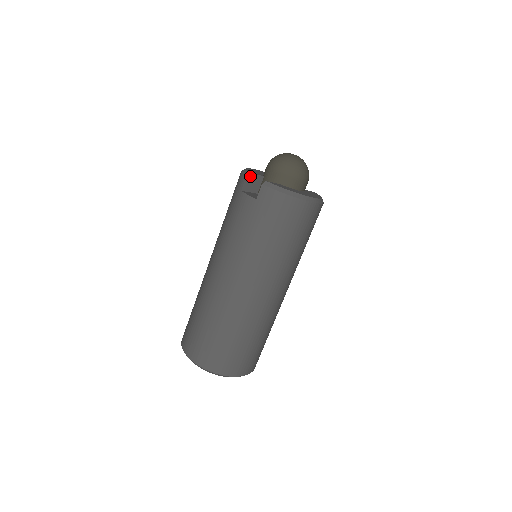
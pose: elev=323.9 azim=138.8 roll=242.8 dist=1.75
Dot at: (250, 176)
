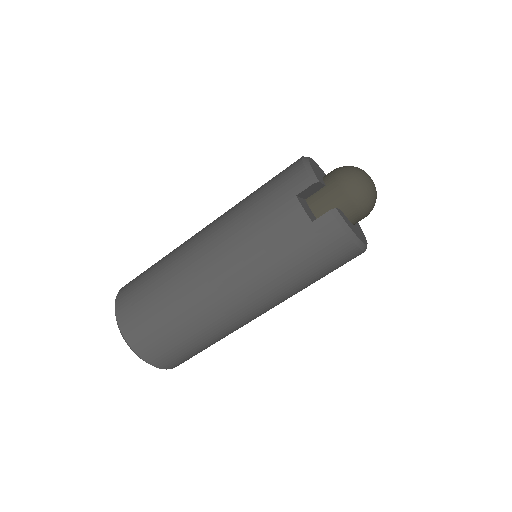
Dot at: (316, 184)
